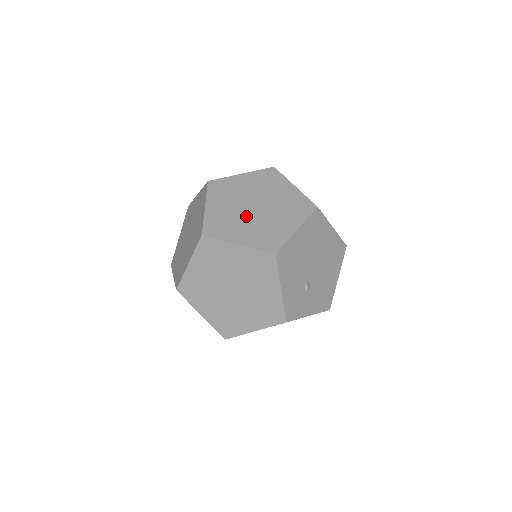
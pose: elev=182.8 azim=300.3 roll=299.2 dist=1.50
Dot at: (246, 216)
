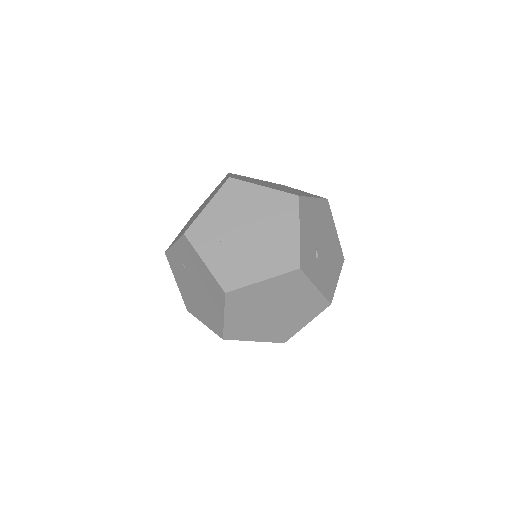
Dot at: (267, 184)
